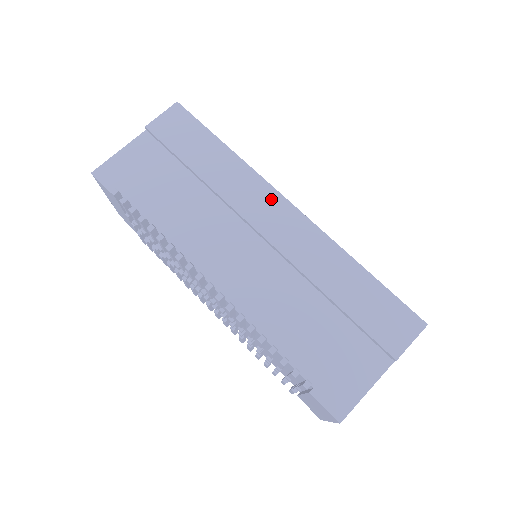
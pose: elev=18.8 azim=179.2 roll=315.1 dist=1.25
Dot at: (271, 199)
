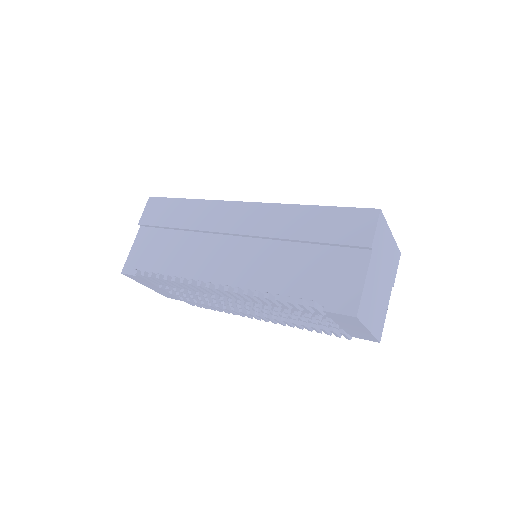
Dot at: (232, 209)
